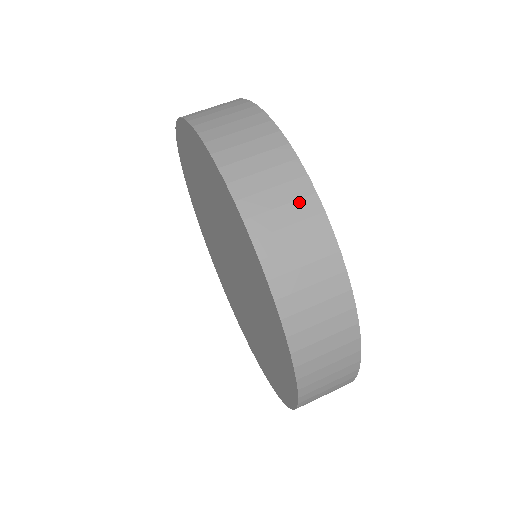
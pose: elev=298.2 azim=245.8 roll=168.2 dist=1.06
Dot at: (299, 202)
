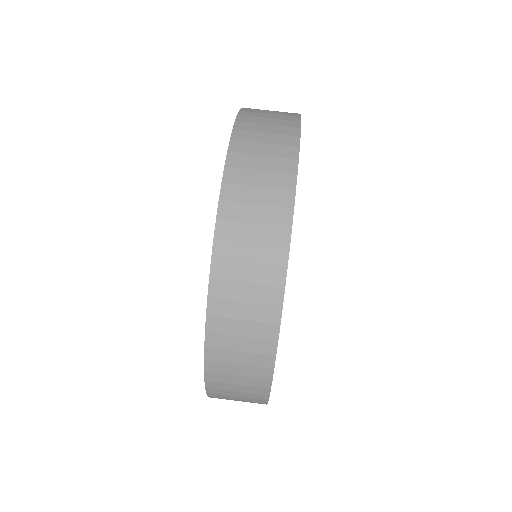
Dot at: (274, 209)
